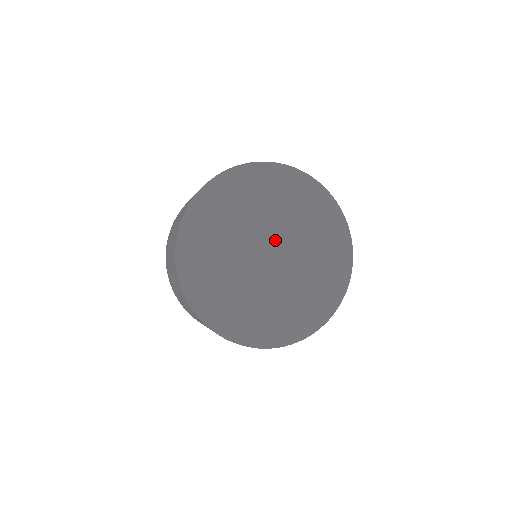
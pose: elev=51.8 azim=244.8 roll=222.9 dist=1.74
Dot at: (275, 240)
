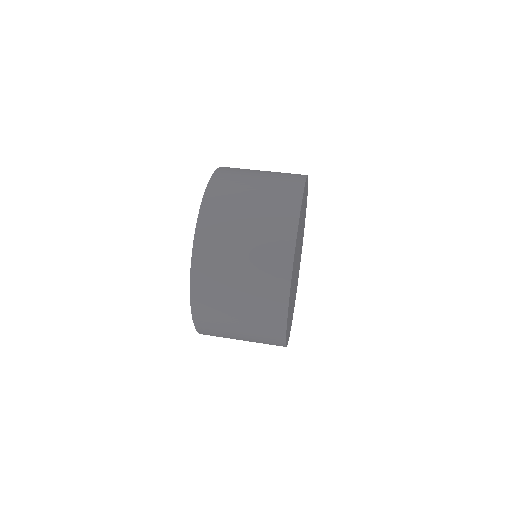
Dot at: occluded
